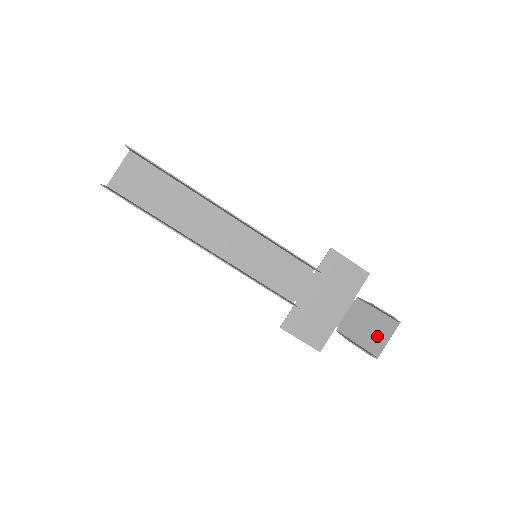
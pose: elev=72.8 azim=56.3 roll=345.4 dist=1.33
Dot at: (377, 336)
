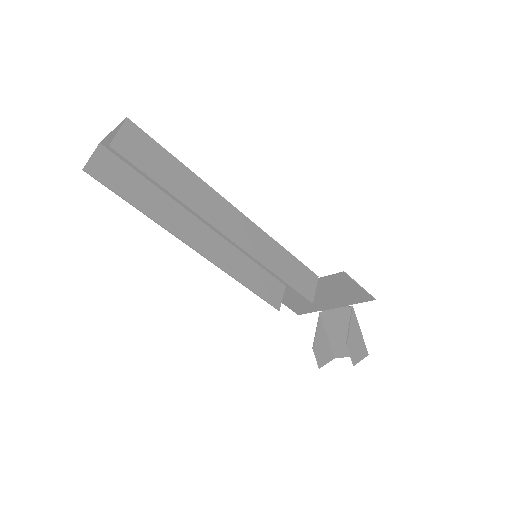
Dot at: (345, 346)
